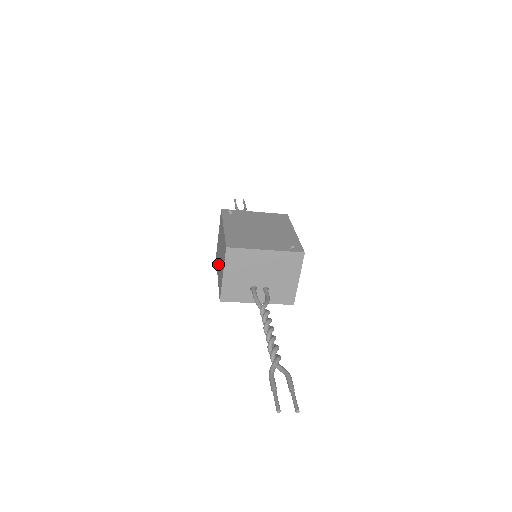
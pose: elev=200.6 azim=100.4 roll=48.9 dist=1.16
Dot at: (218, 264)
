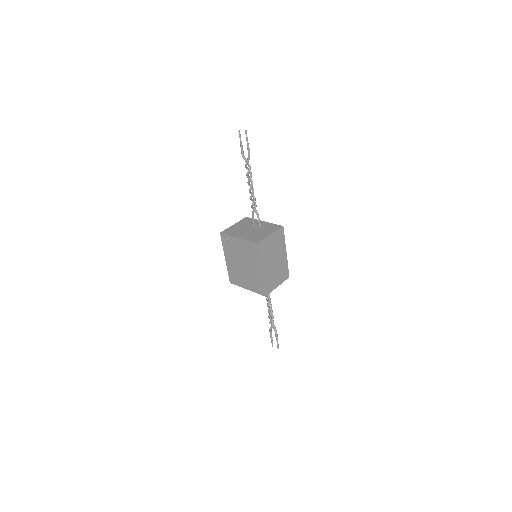
Dot at: occluded
